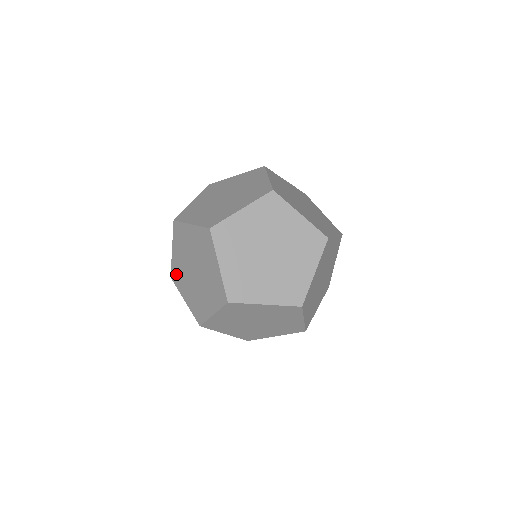
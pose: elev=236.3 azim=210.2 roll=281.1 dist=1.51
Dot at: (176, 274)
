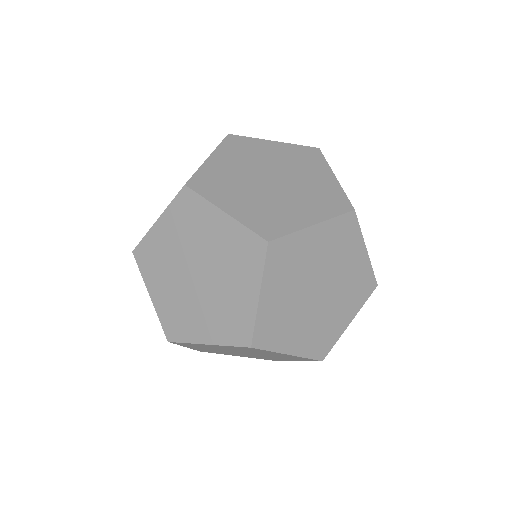
Dot at: (173, 323)
